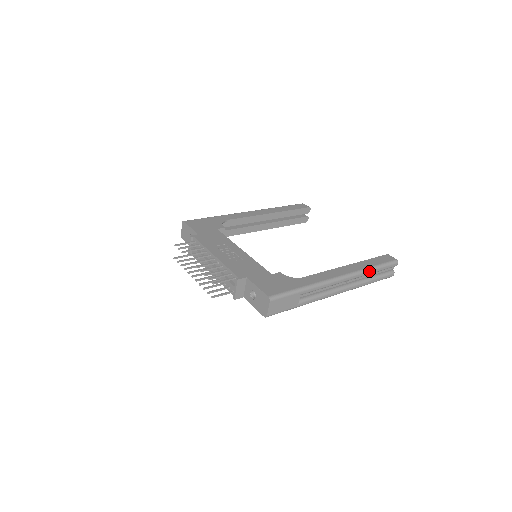
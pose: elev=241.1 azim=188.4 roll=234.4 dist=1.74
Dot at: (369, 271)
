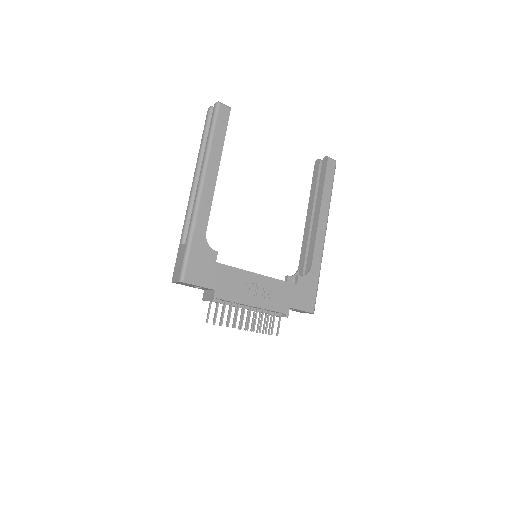
Dot at: (330, 201)
